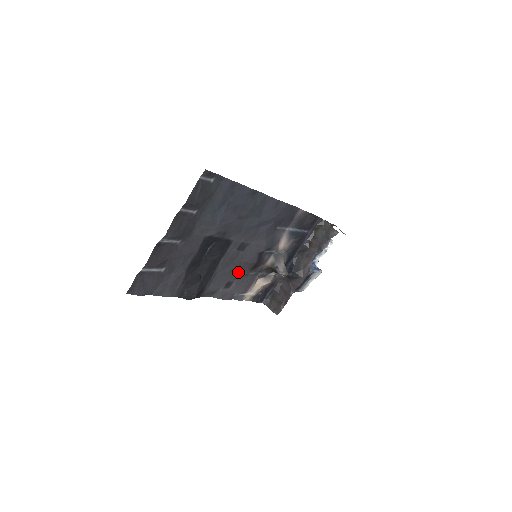
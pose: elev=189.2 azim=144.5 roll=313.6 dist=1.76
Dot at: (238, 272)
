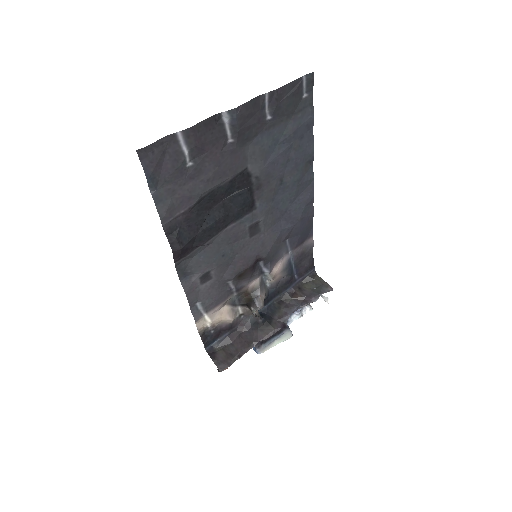
Dot at: (225, 266)
